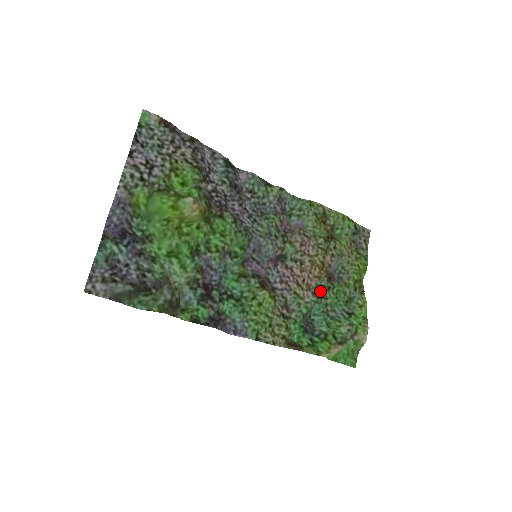
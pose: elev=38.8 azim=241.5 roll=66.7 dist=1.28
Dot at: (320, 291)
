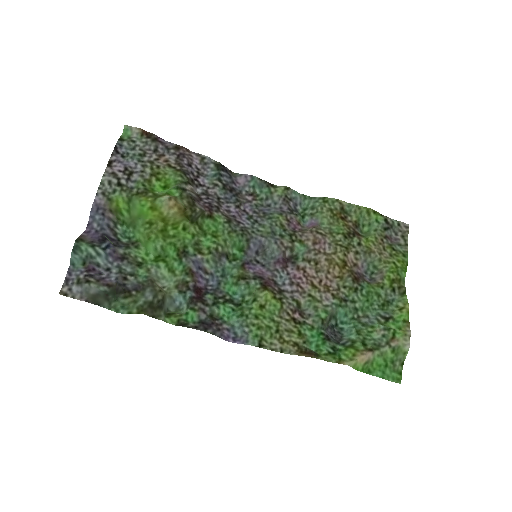
Dot at: (344, 293)
